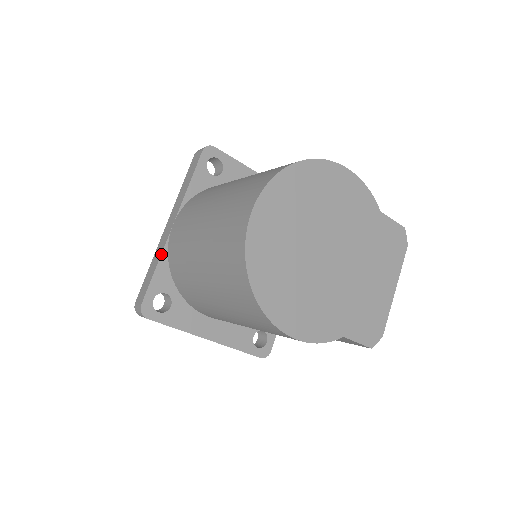
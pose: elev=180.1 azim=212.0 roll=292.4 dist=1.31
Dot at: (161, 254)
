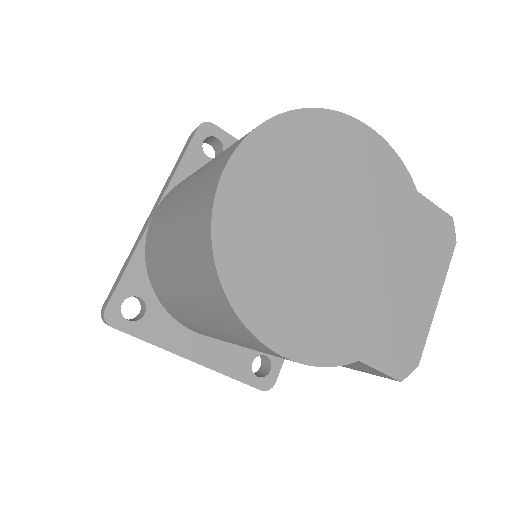
Dot at: (136, 247)
